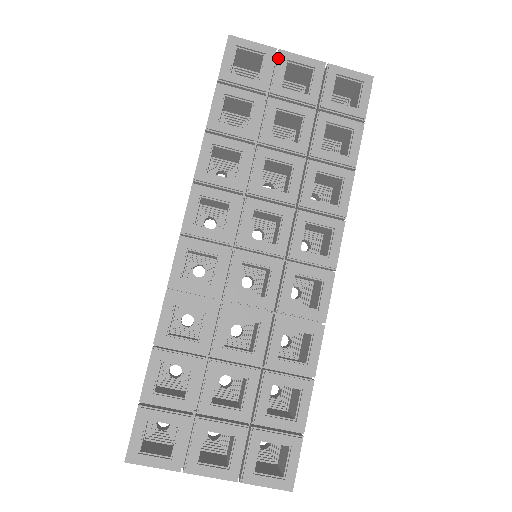
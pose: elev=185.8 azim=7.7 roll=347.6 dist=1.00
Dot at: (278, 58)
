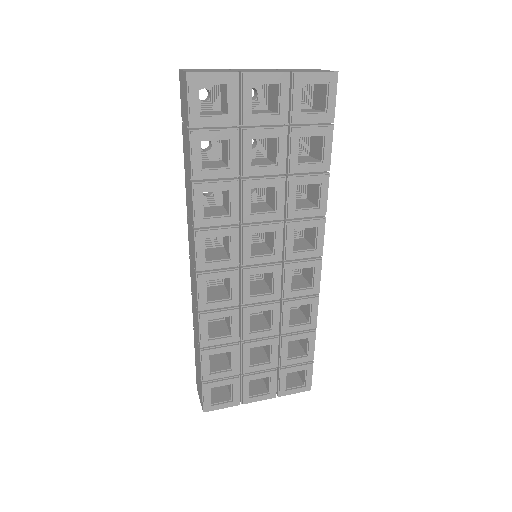
Dot at: (243, 84)
